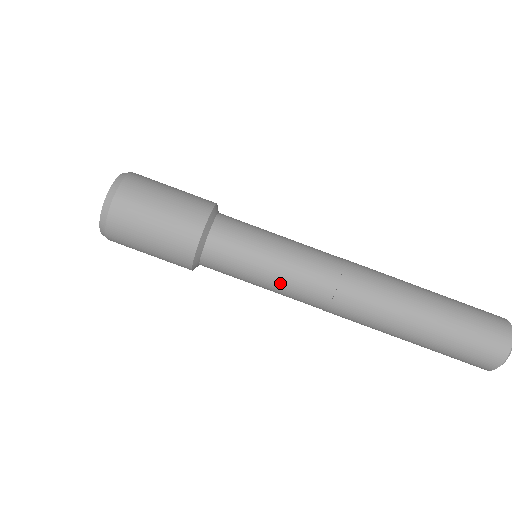
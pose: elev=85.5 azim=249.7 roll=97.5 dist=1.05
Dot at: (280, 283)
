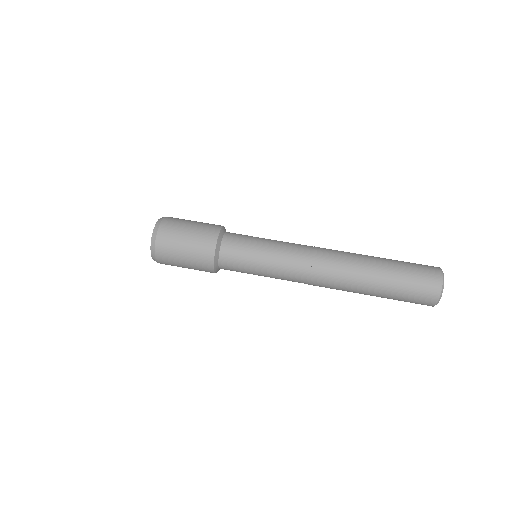
Dot at: (273, 269)
